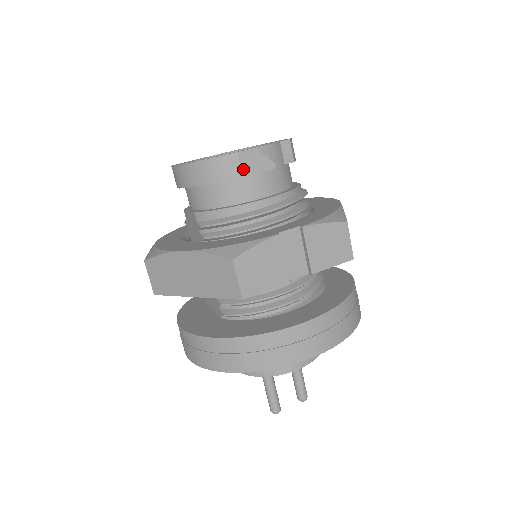
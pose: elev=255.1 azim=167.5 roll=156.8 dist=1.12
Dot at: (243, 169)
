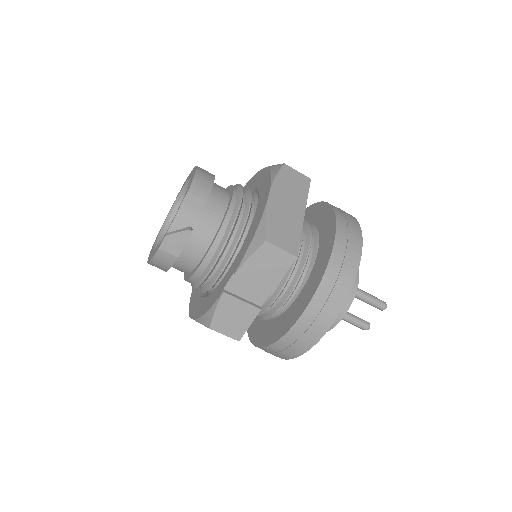
Dot at: (173, 253)
